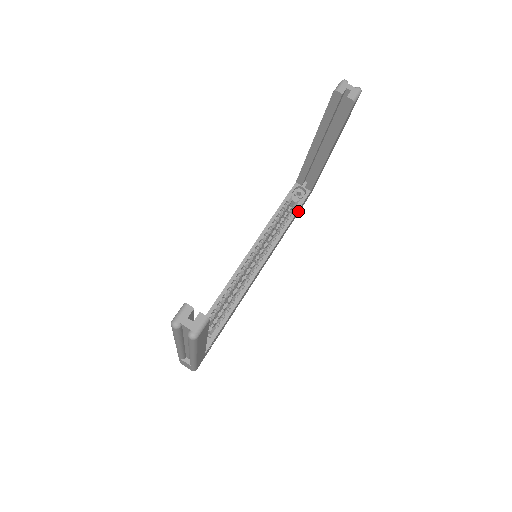
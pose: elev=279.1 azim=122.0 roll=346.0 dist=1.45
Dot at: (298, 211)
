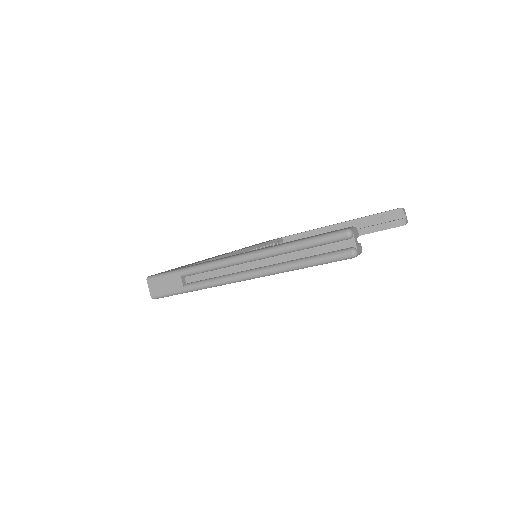
Dot at: occluded
